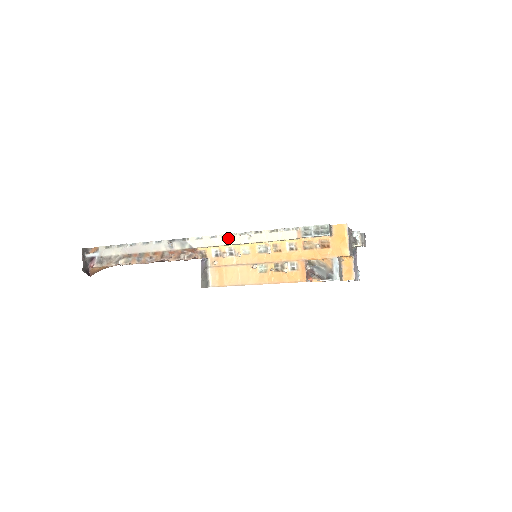
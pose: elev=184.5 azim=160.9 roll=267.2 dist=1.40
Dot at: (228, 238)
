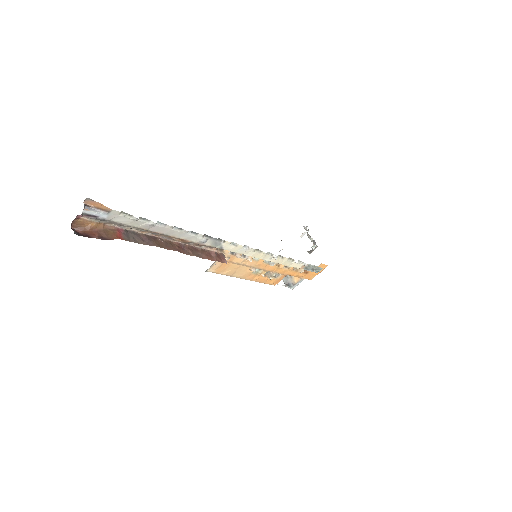
Dot at: (257, 253)
